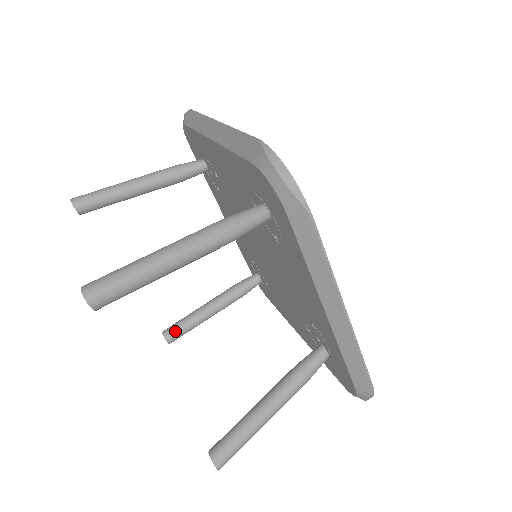
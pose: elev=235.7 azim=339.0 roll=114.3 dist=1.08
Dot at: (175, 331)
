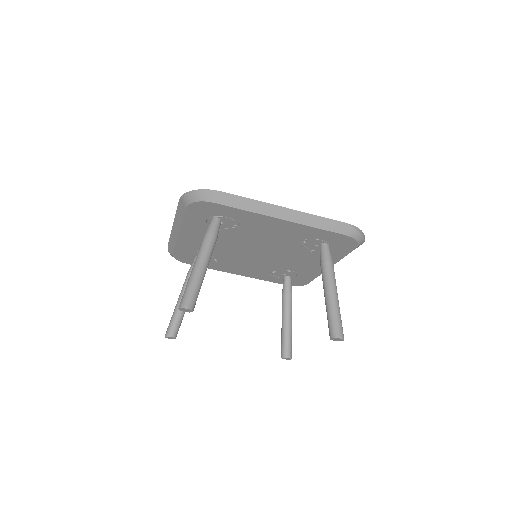
Dot at: (284, 348)
